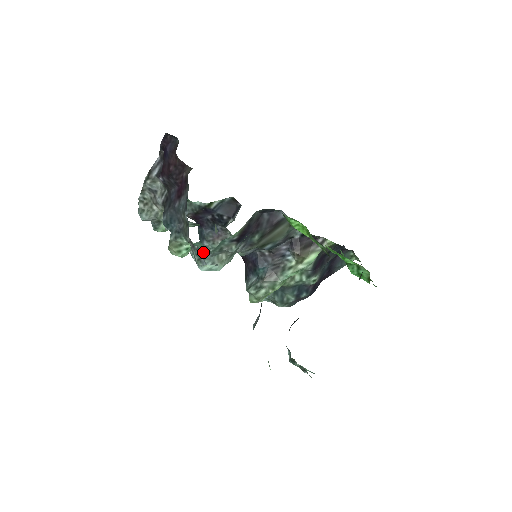
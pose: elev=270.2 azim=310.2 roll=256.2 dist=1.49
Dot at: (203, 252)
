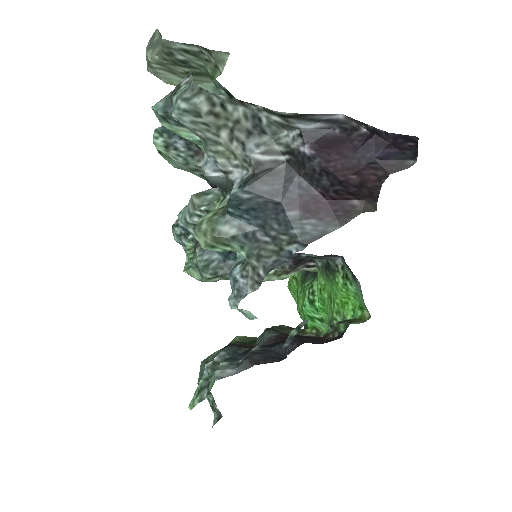
Dot at: occluded
